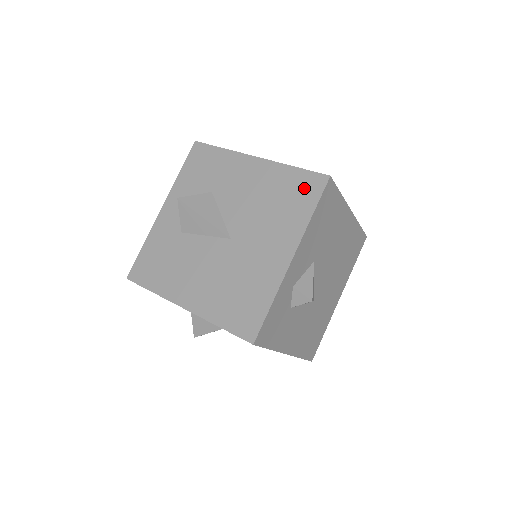
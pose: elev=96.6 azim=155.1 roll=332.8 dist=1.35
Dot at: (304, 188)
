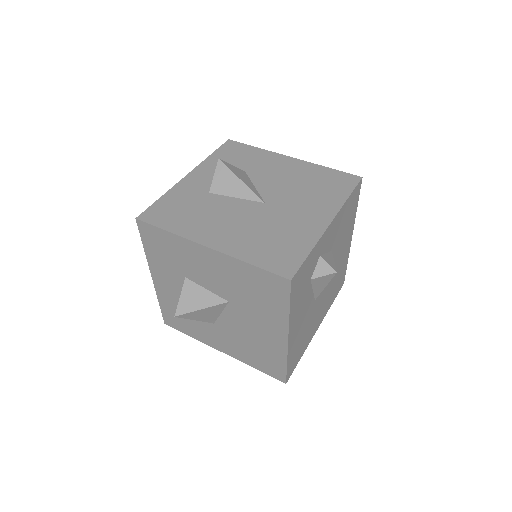
Dot at: (339, 181)
